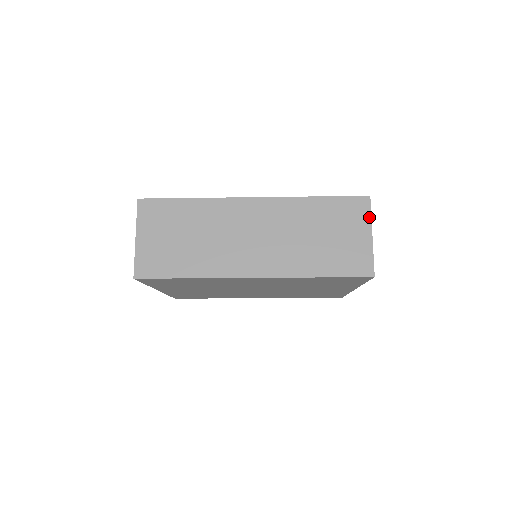
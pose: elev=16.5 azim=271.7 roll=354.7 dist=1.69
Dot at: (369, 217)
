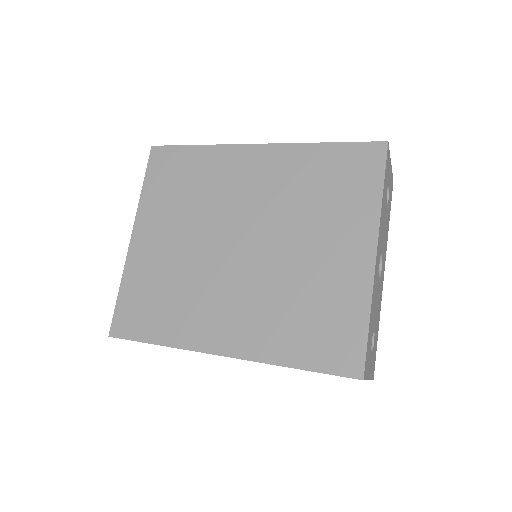
Dot at: occluded
